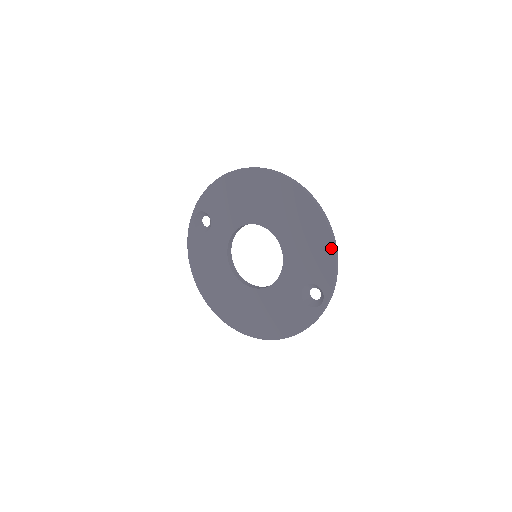
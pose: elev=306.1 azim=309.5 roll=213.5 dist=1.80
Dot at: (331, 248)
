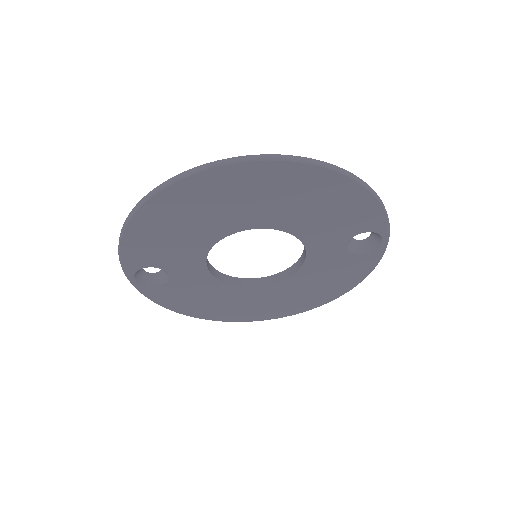
Dot at: (361, 192)
